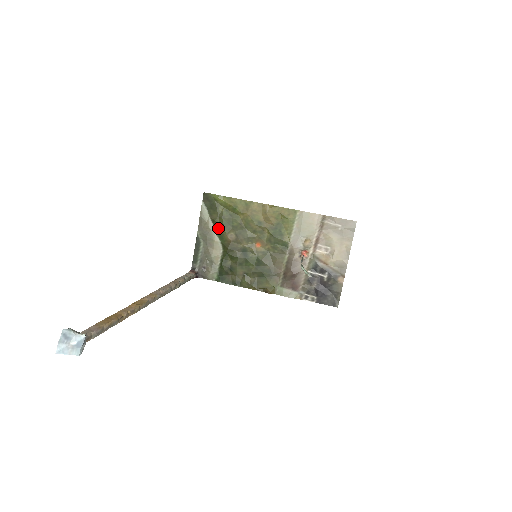
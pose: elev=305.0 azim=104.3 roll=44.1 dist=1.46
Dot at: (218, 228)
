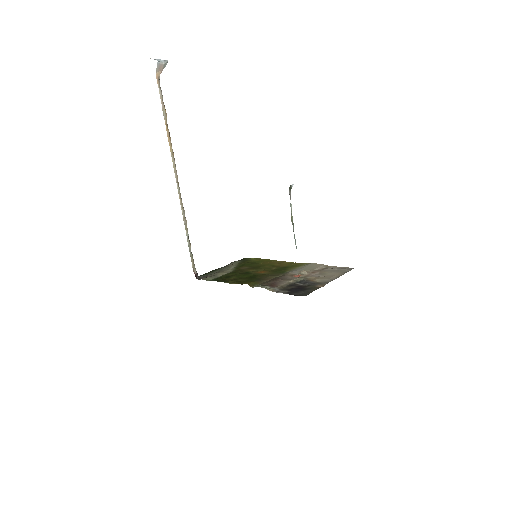
Dot at: (238, 266)
